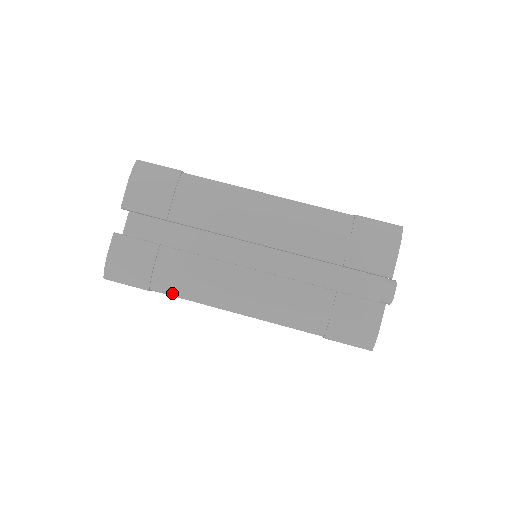
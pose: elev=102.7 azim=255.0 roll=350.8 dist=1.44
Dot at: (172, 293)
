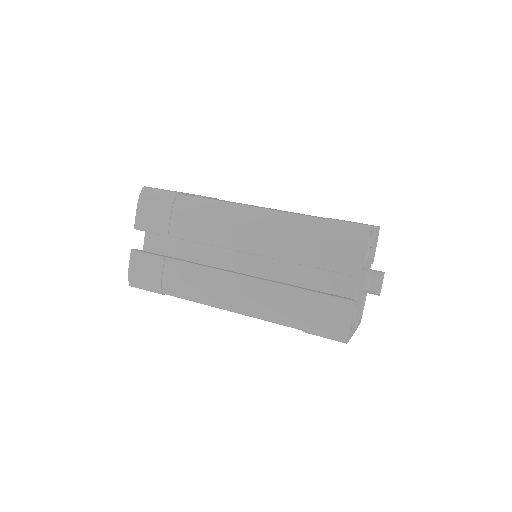
Dot at: (179, 296)
